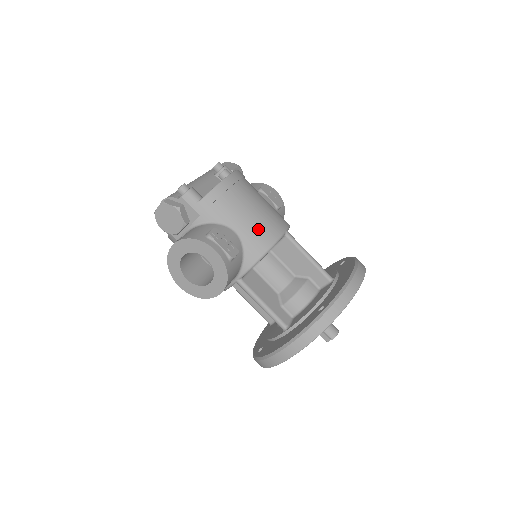
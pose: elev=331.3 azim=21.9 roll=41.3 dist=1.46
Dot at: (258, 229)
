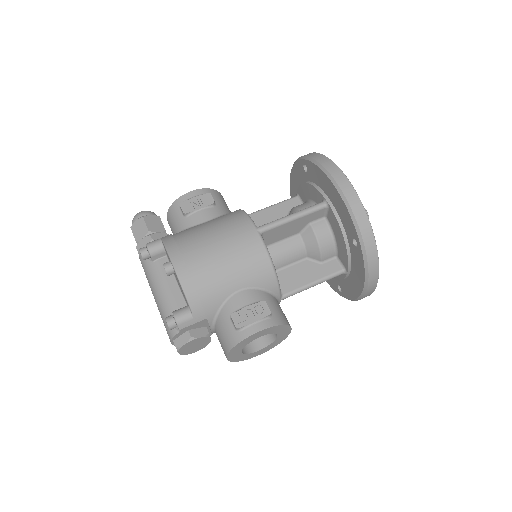
Dot at: (246, 265)
